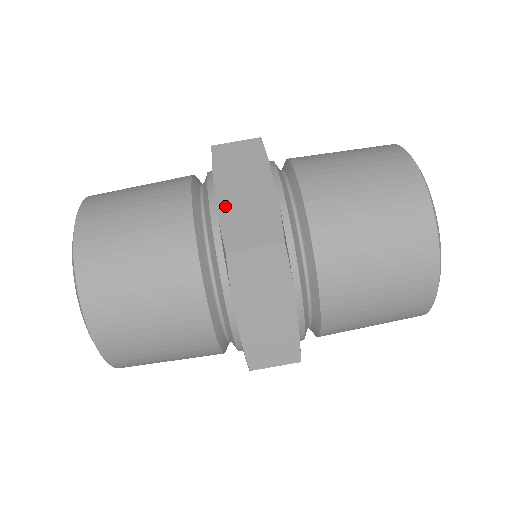
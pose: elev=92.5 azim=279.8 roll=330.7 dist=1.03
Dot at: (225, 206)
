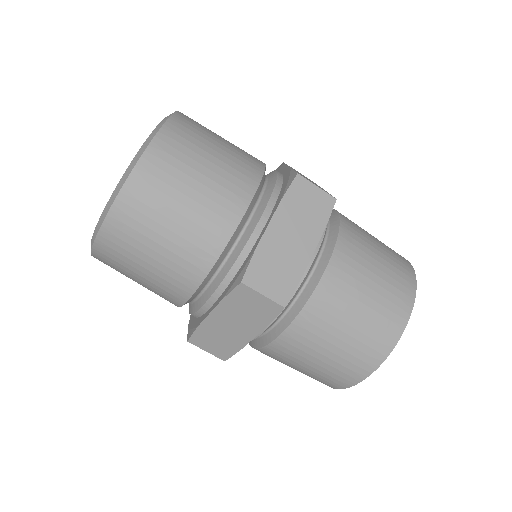
Dot at: (209, 324)
